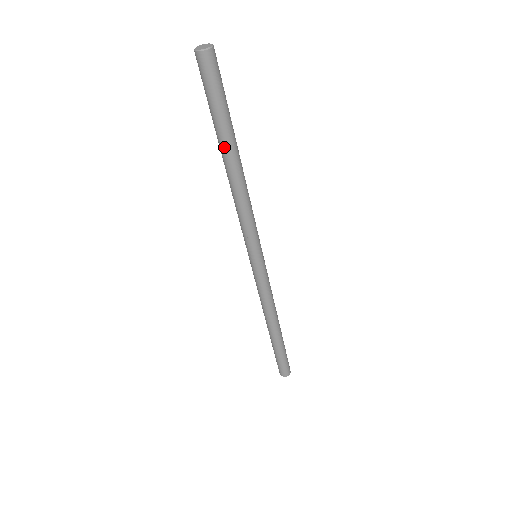
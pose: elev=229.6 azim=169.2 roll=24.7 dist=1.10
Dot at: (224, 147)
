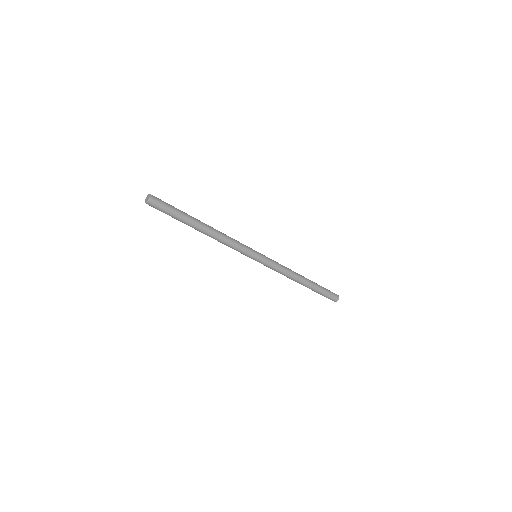
Dot at: (190, 226)
